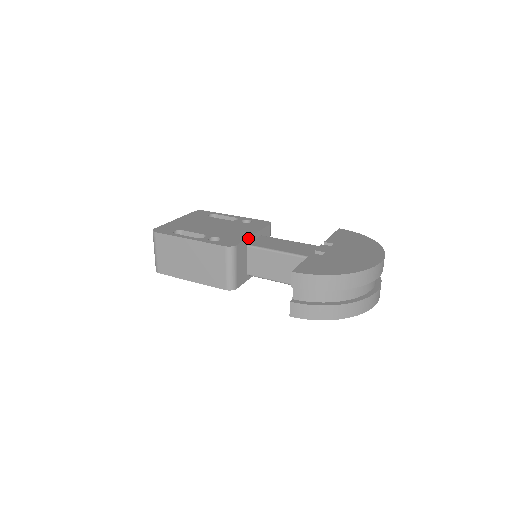
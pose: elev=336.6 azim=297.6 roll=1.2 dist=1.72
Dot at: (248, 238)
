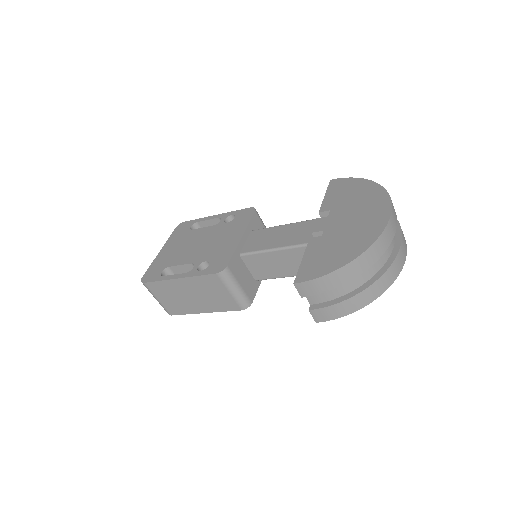
Dot at: (237, 247)
